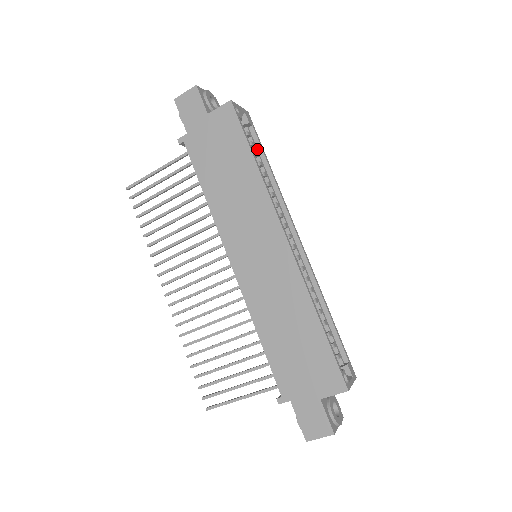
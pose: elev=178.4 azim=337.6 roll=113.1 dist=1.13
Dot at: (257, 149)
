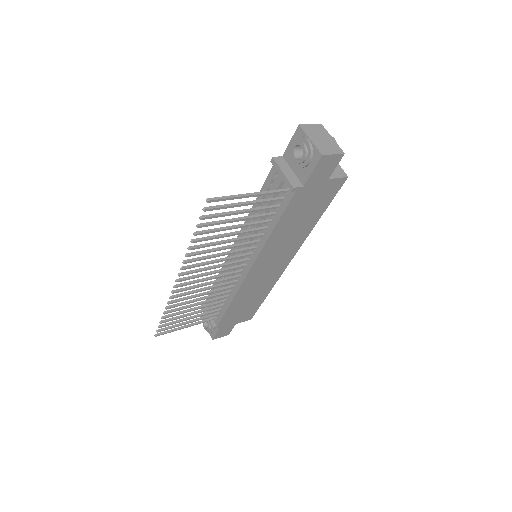
Dot at: occluded
